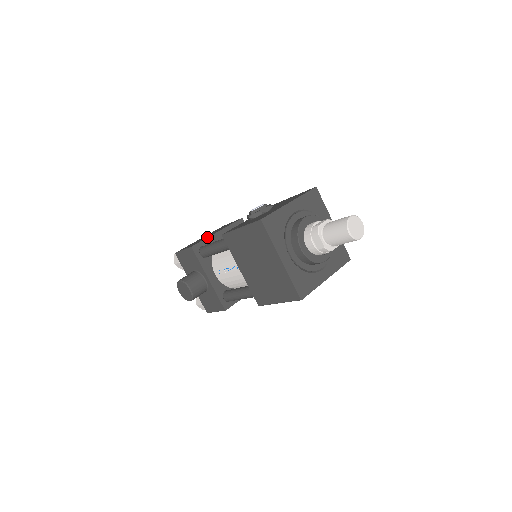
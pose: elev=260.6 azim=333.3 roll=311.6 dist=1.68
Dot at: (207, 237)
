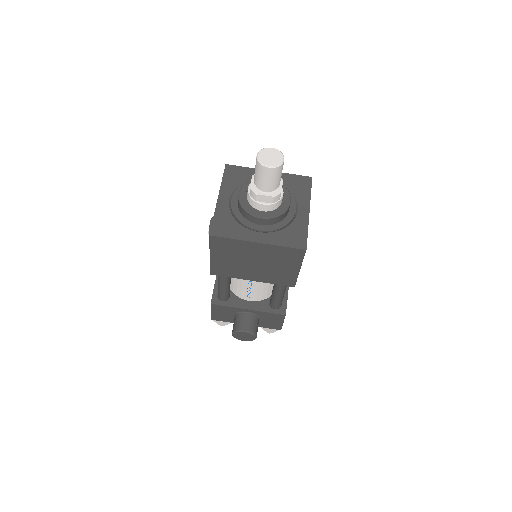
Dot at: (214, 284)
